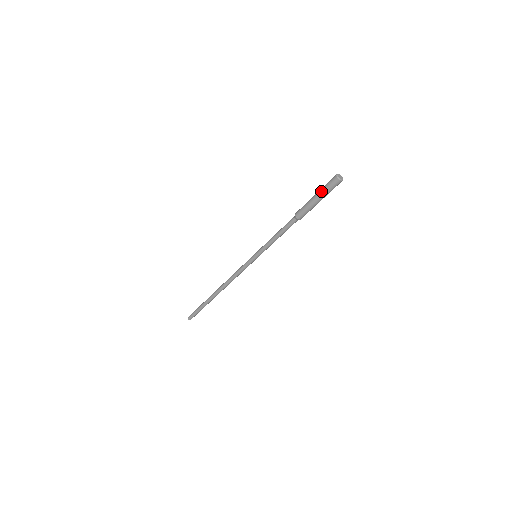
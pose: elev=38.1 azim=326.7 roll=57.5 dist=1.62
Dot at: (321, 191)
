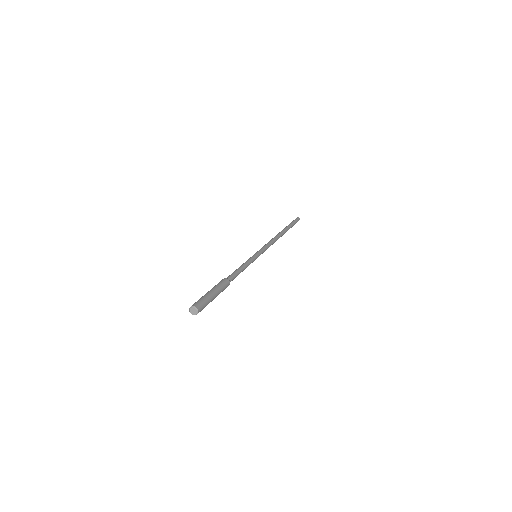
Dot at: occluded
